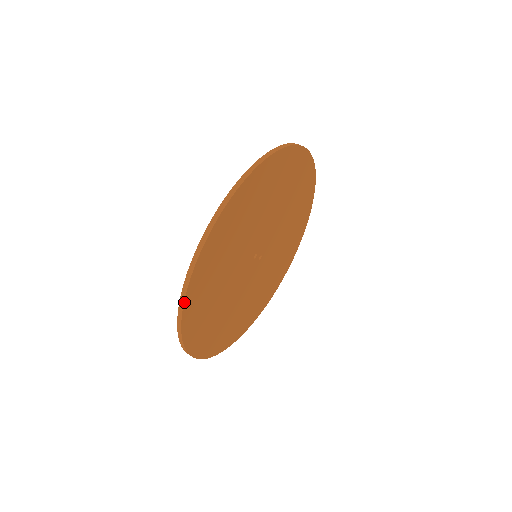
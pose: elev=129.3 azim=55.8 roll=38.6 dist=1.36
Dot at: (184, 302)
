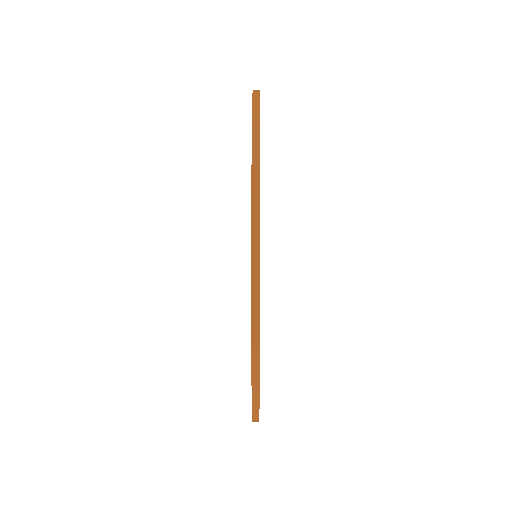
Dot at: (259, 268)
